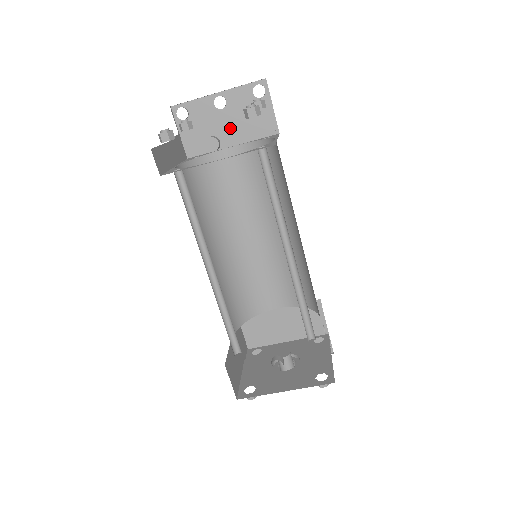
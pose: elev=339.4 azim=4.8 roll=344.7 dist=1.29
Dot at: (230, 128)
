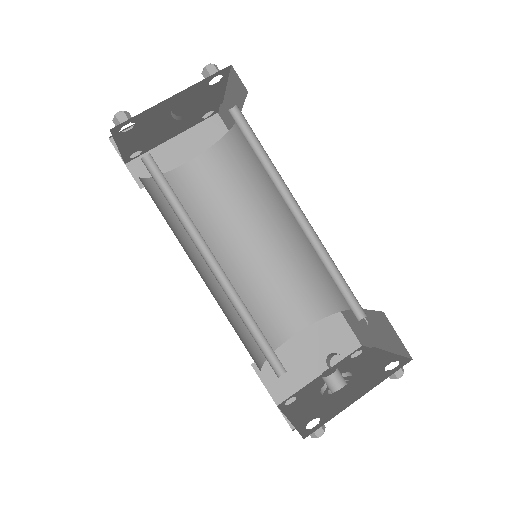
Dot at: (179, 145)
